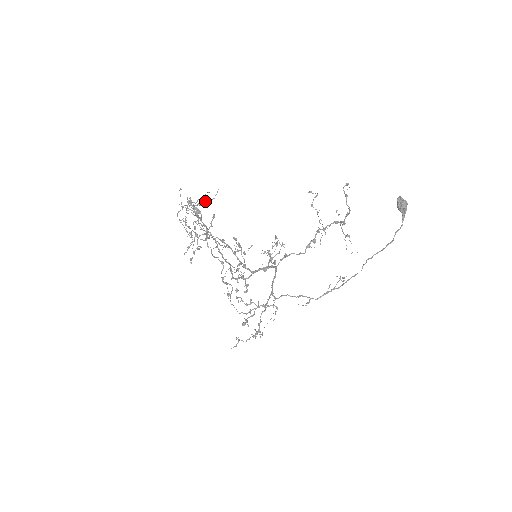
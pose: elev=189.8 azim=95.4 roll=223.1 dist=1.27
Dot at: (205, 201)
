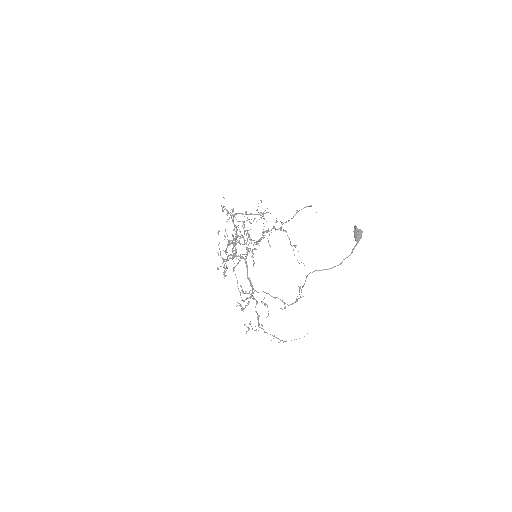
Dot at: (251, 214)
